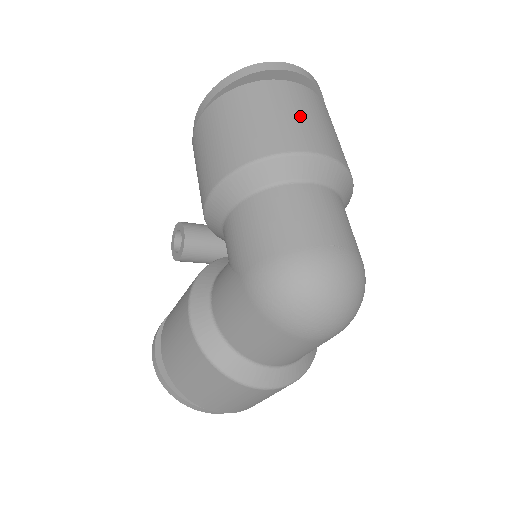
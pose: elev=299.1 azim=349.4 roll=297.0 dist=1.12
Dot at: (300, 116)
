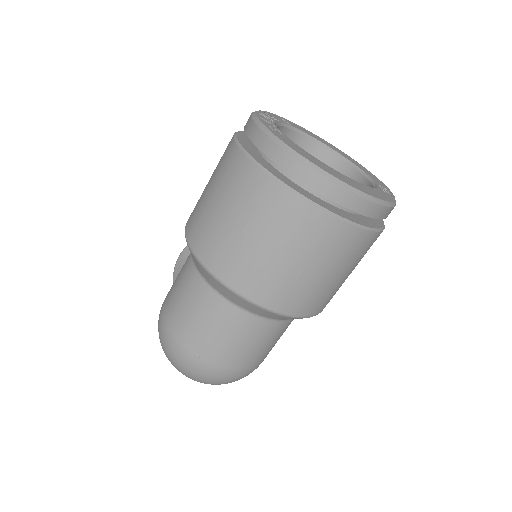
Dot at: (261, 247)
